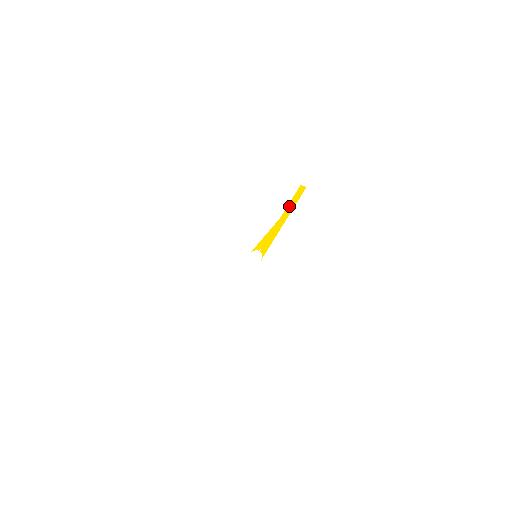
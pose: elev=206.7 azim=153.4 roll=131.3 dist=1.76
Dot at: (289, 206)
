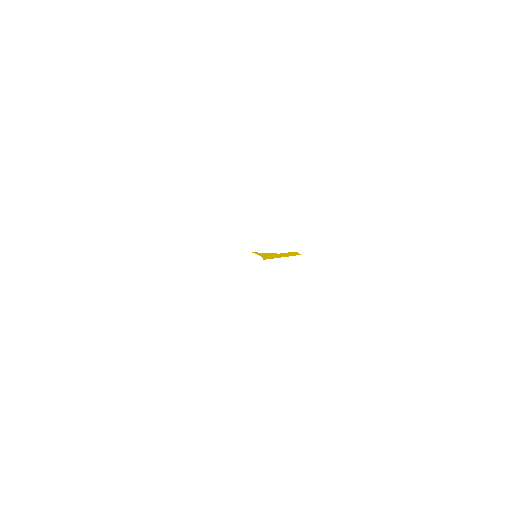
Dot at: (287, 253)
